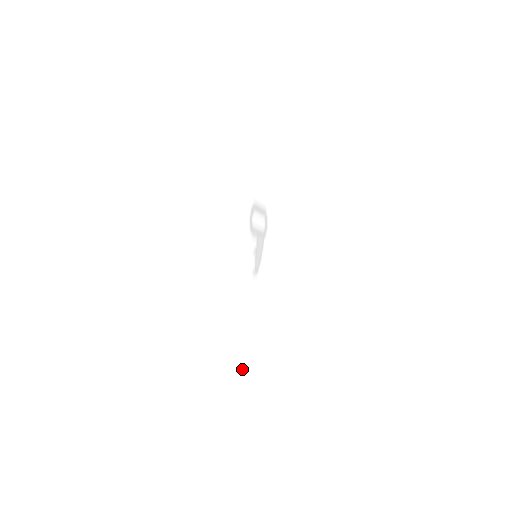
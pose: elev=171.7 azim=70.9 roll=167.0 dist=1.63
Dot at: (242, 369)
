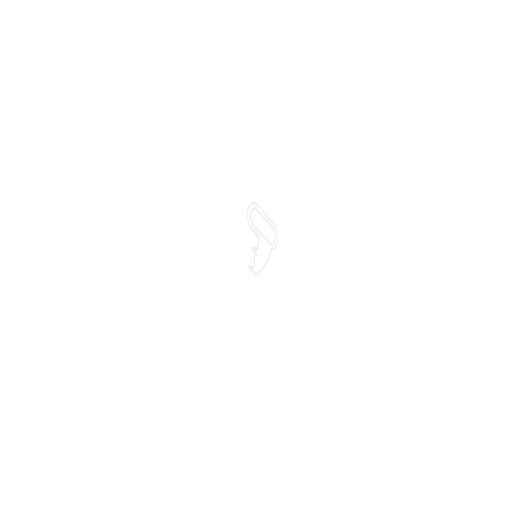
Dot at: (218, 365)
